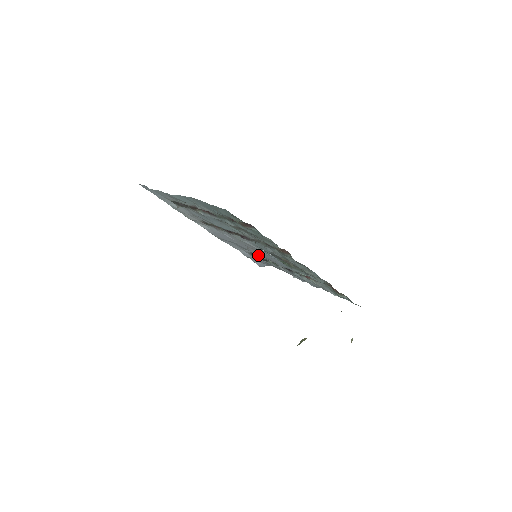
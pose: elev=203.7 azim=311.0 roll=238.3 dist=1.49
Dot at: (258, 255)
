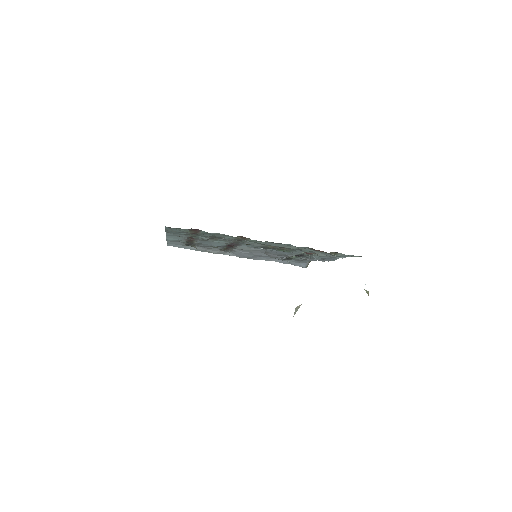
Dot at: (277, 256)
